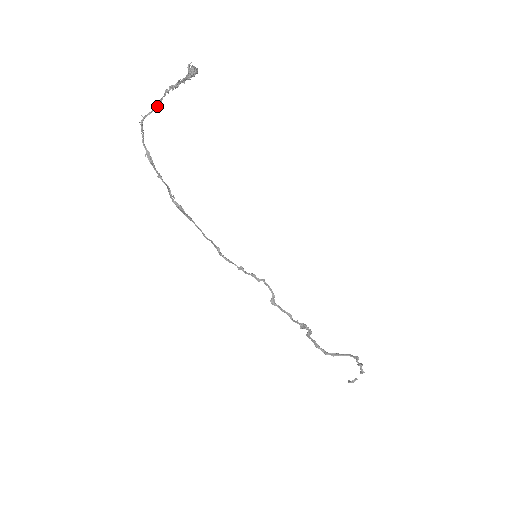
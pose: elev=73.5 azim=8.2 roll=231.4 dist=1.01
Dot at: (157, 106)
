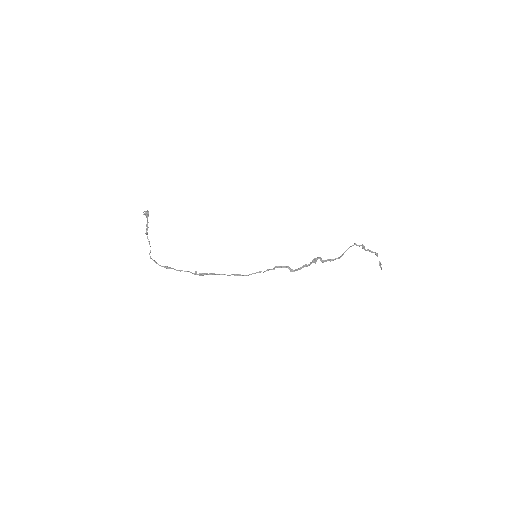
Dot at: occluded
